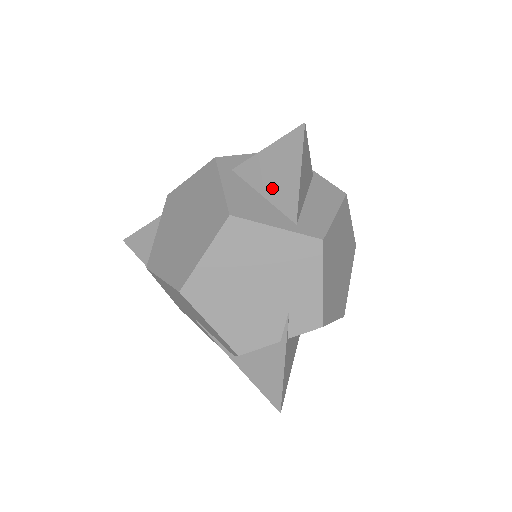
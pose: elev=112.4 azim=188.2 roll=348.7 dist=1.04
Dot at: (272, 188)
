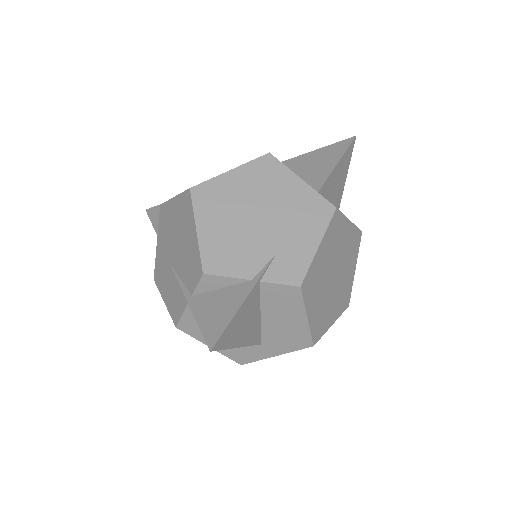
Dot at: (308, 171)
